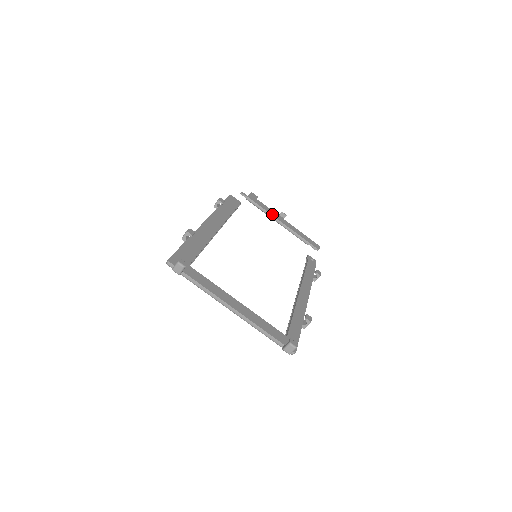
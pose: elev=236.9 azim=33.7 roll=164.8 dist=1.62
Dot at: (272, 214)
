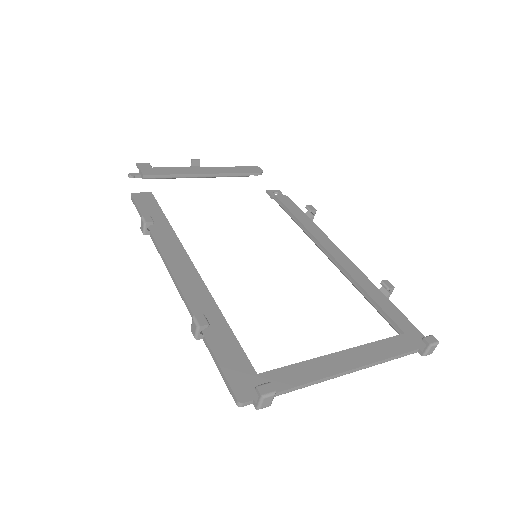
Dot at: (187, 173)
